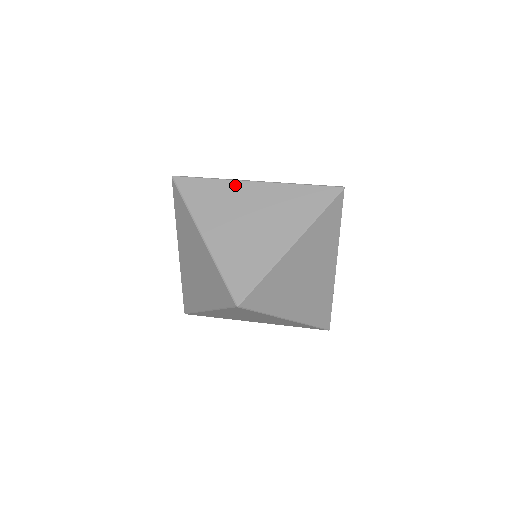
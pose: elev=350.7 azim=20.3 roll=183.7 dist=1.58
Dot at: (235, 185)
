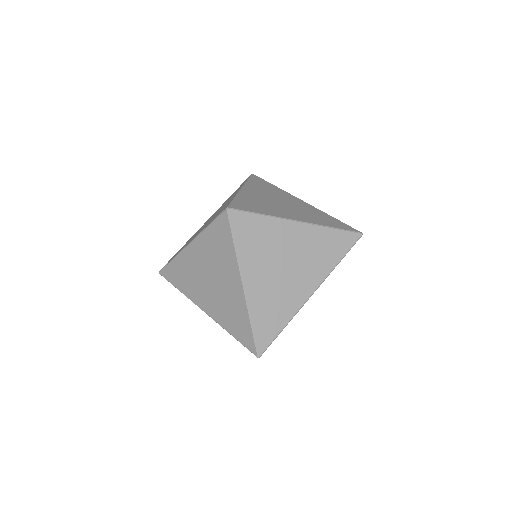
Dot at: occluded
